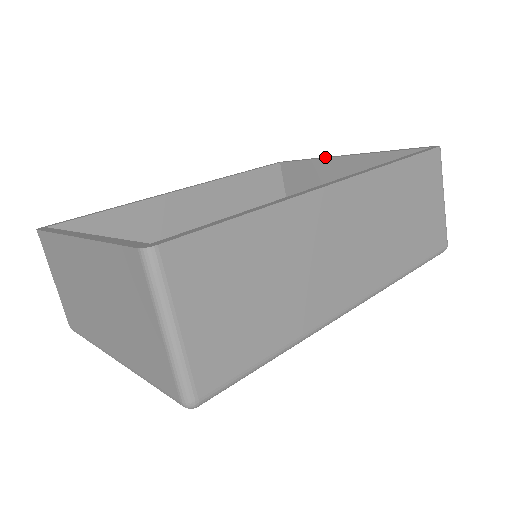
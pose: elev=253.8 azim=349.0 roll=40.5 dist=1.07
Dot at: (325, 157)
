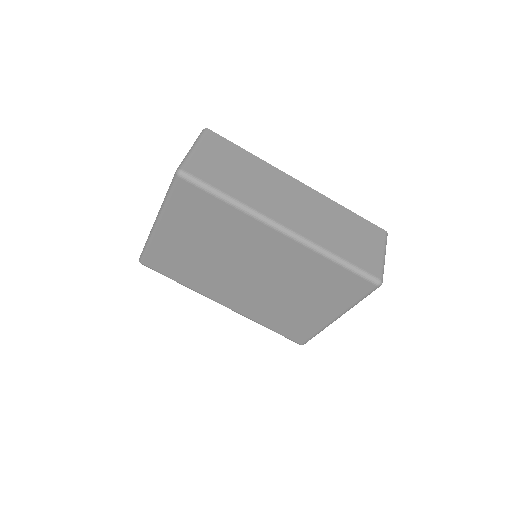
Dot at: occluded
